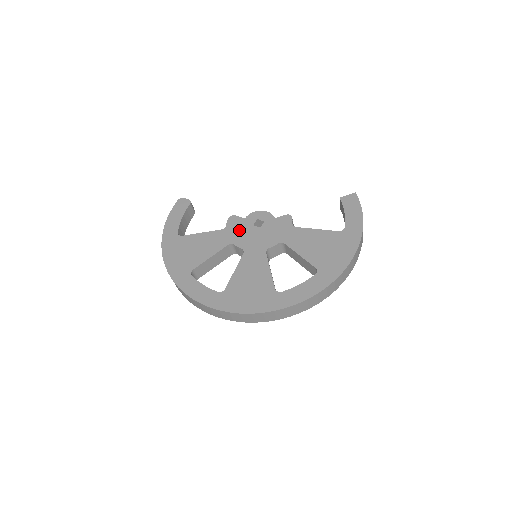
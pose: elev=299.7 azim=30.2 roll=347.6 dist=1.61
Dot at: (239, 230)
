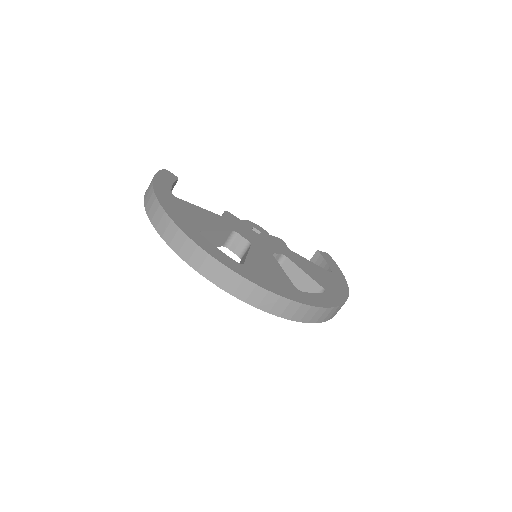
Dot at: (239, 225)
